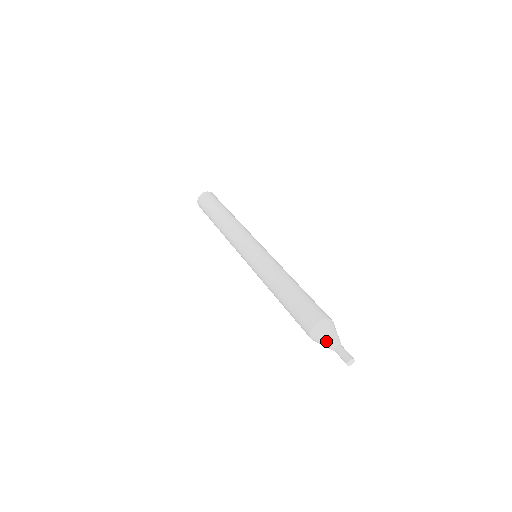
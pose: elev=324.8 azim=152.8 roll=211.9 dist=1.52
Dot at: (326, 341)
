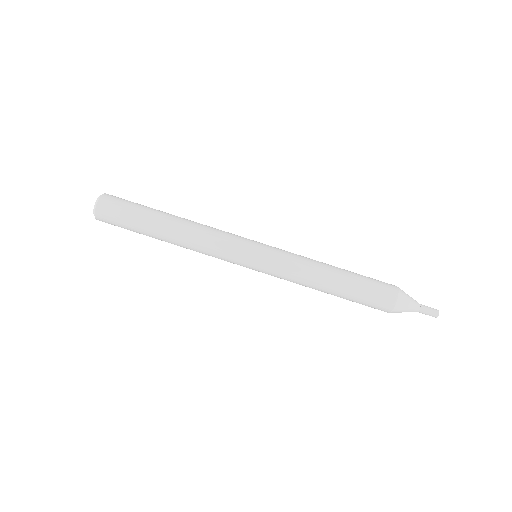
Dot at: occluded
